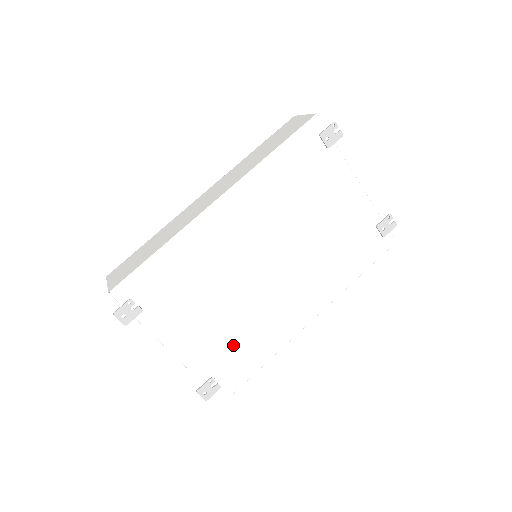
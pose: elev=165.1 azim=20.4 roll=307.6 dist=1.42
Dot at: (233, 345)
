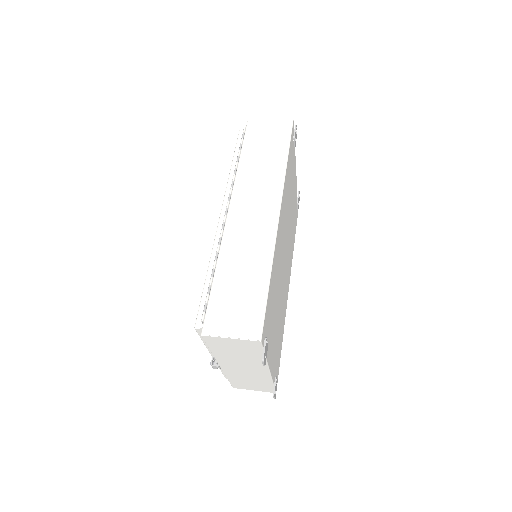
Dot at: occluded
